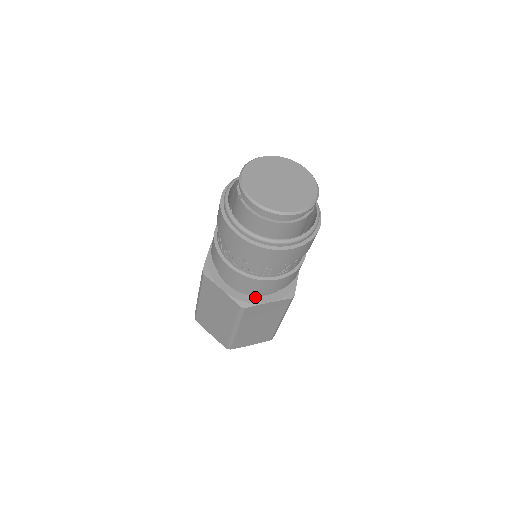
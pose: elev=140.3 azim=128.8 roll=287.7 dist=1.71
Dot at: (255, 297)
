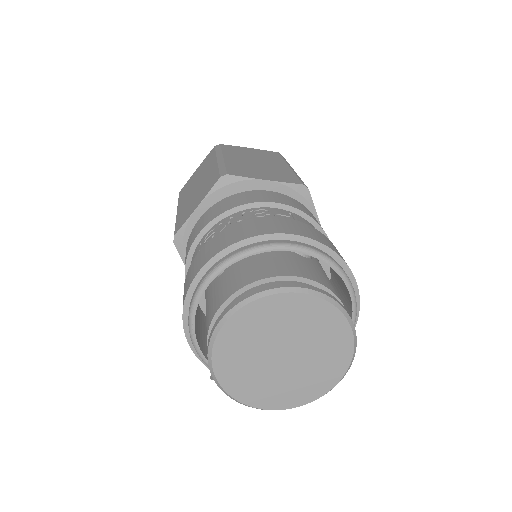
Dot at: occluded
